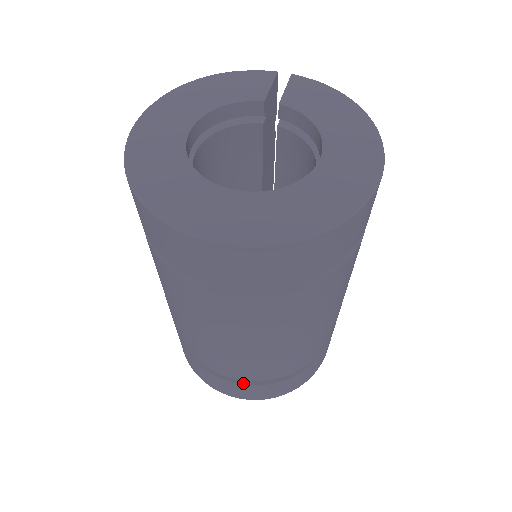
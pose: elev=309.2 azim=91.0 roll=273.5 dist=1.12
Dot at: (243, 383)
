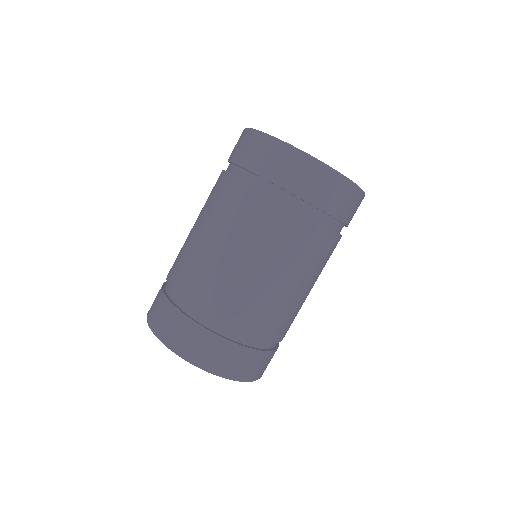
Dot at: (169, 298)
